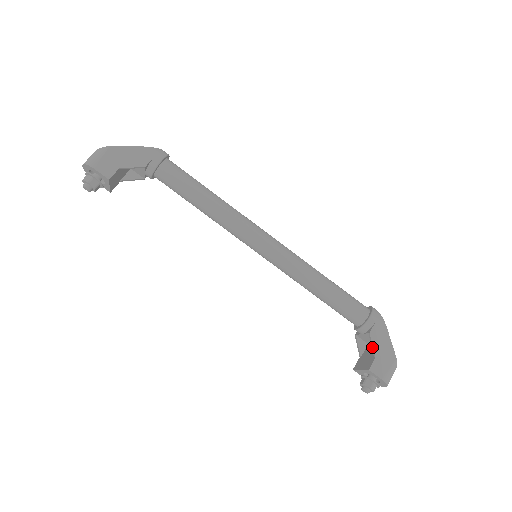
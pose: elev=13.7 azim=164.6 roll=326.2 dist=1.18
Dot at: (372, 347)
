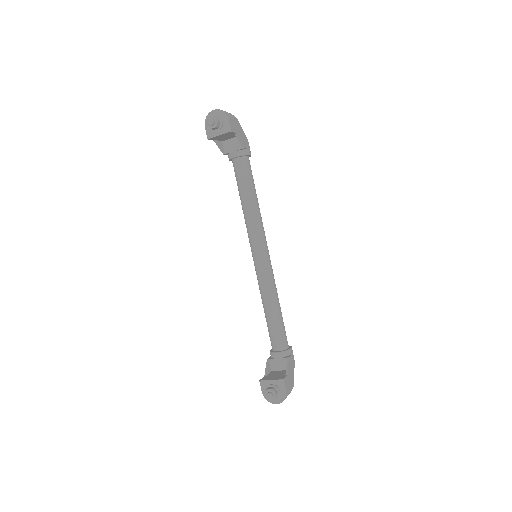
Dot at: (287, 367)
